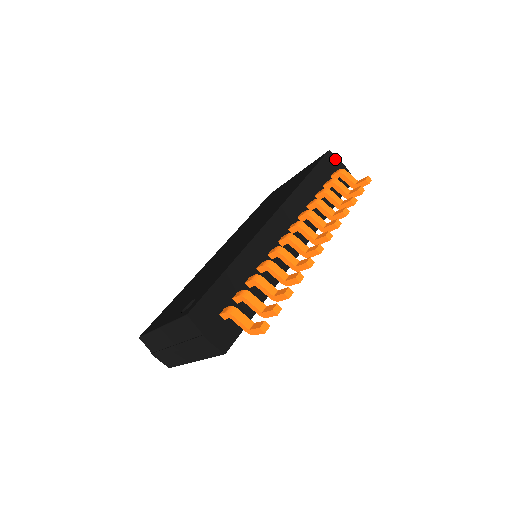
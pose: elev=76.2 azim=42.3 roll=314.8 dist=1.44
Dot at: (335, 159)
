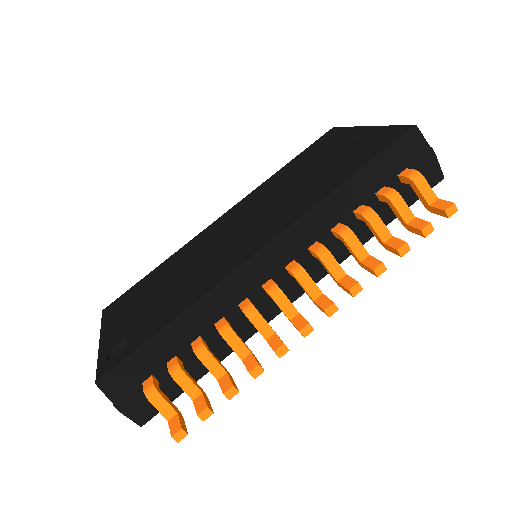
Dot at: (420, 141)
